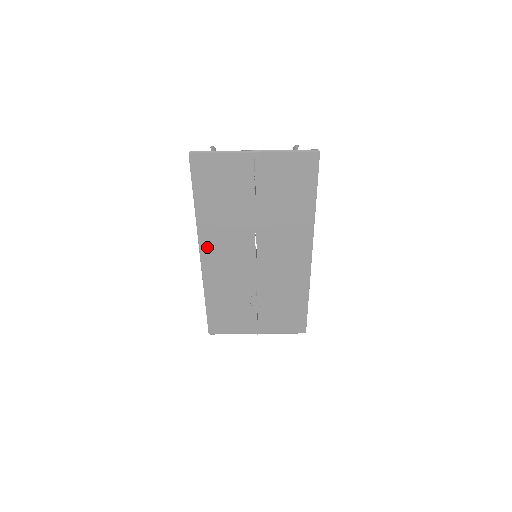
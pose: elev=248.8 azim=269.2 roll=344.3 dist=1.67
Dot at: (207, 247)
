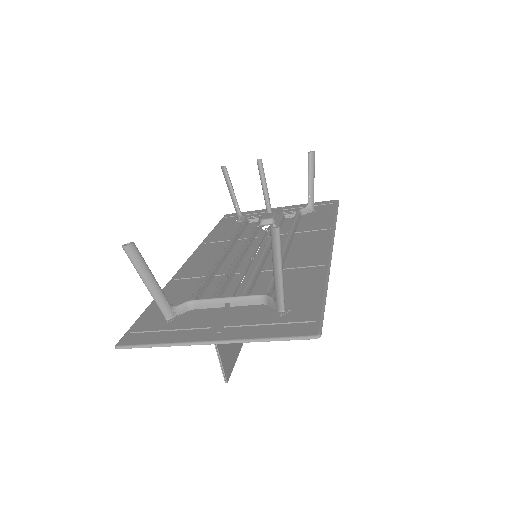
Dot at: occluded
